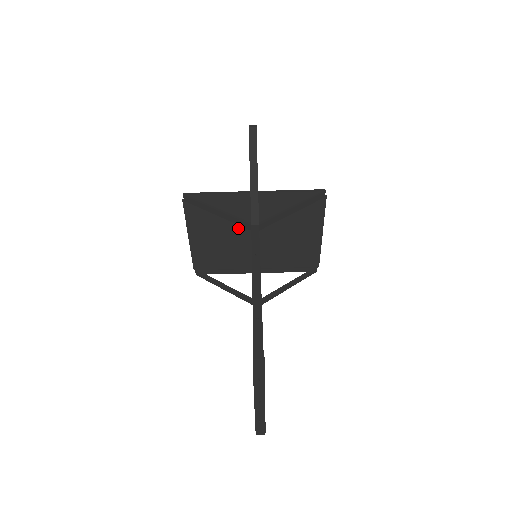
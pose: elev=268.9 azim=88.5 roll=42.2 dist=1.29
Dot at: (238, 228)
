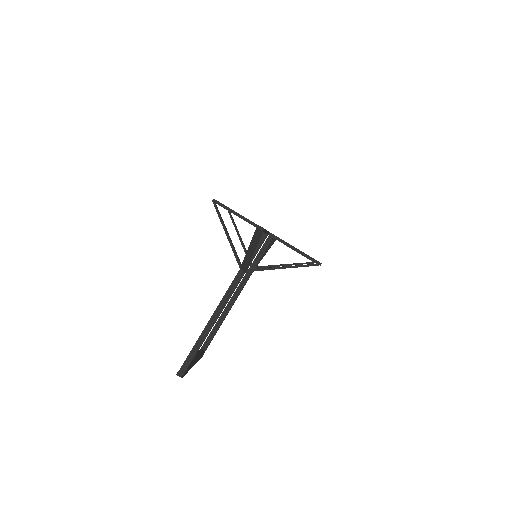
Dot at: occluded
